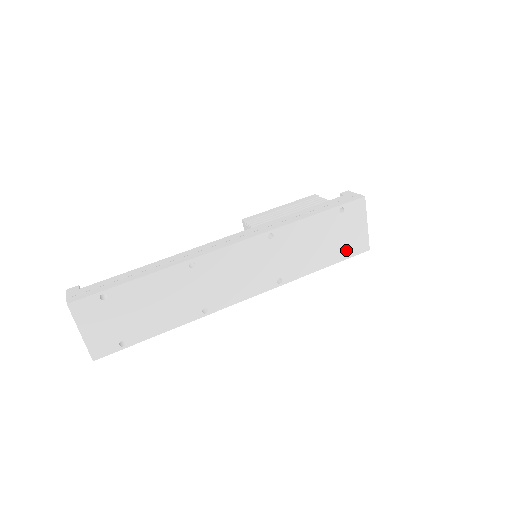
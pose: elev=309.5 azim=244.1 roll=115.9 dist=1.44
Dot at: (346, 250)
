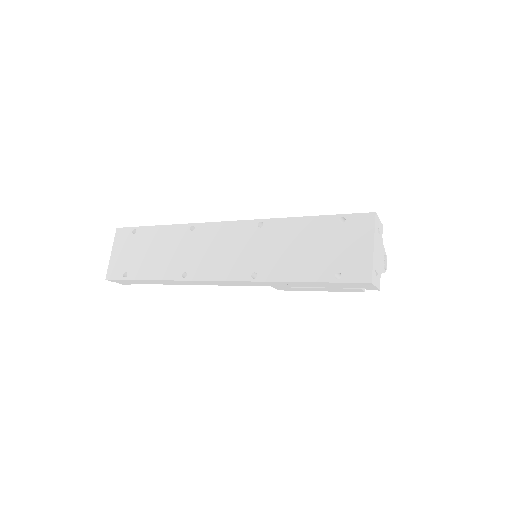
Dot at: (338, 270)
